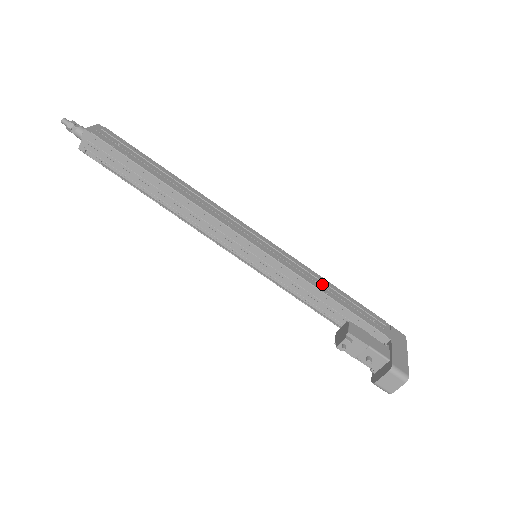
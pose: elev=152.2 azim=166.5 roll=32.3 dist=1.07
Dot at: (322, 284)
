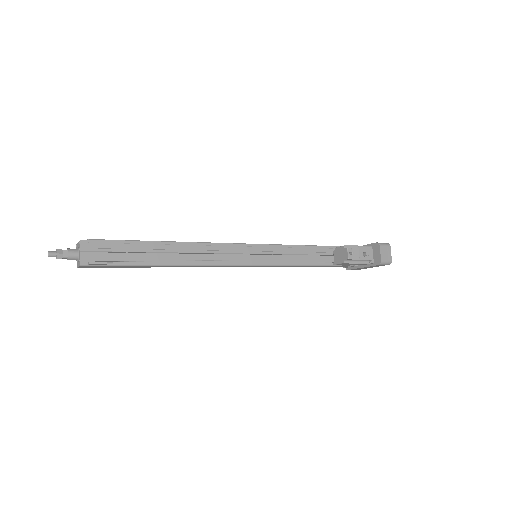
Dot at: occluded
